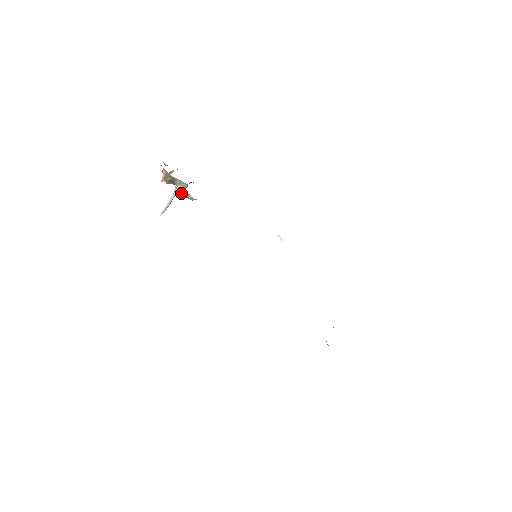
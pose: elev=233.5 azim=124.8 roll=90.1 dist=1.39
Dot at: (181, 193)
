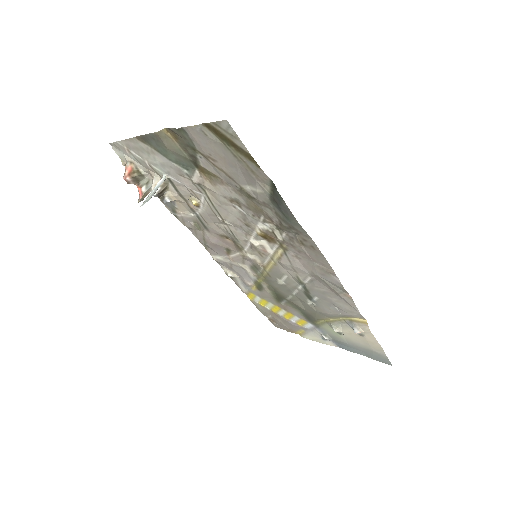
Dot at: (162, 185)
